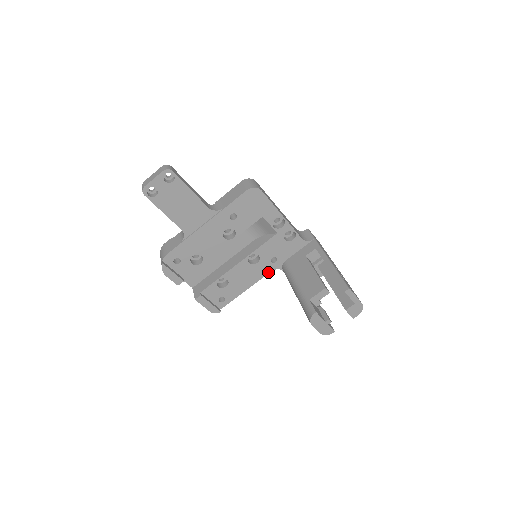
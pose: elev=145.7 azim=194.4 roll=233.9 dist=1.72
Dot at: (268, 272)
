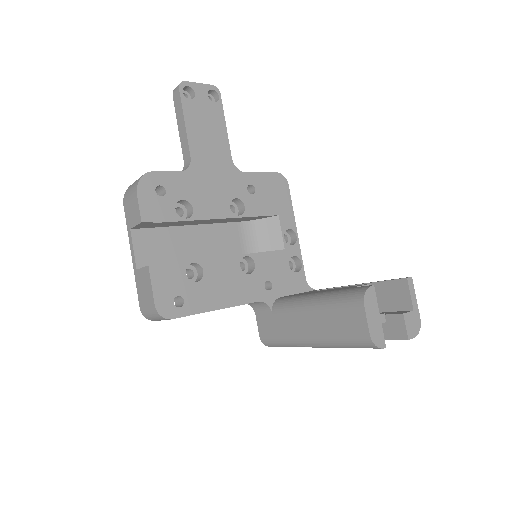
Dot at: (255, 300)
